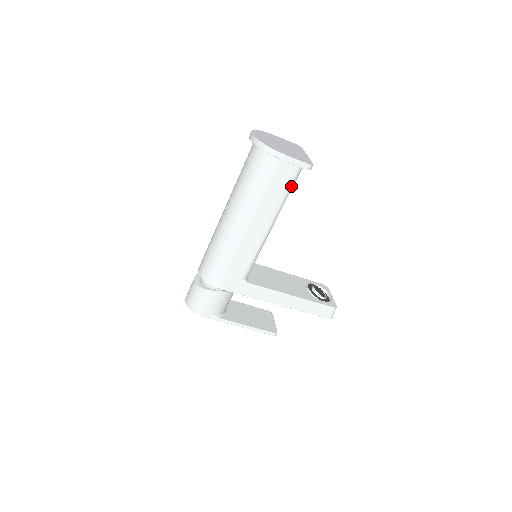
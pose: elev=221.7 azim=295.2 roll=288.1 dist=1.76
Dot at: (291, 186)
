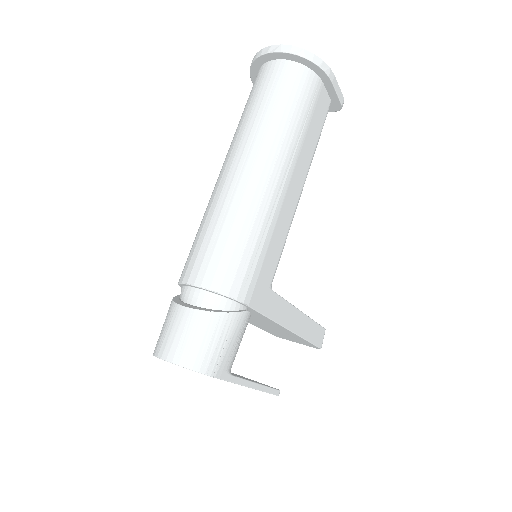
Dot at: (321, 130)
